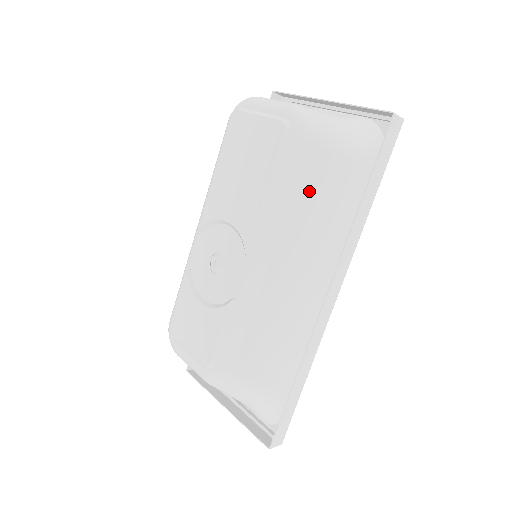
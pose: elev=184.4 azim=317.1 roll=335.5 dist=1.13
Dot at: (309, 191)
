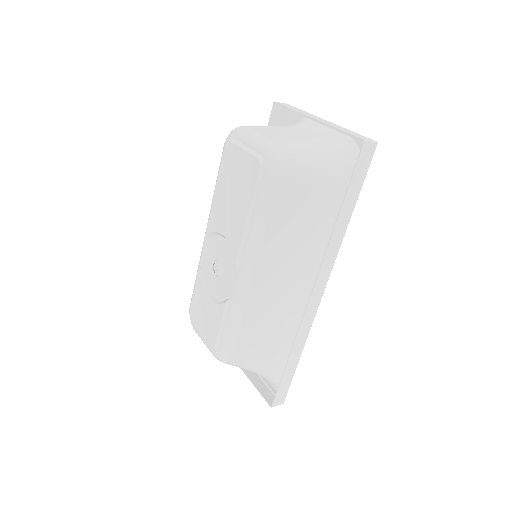
Dot at: (286, 215)
